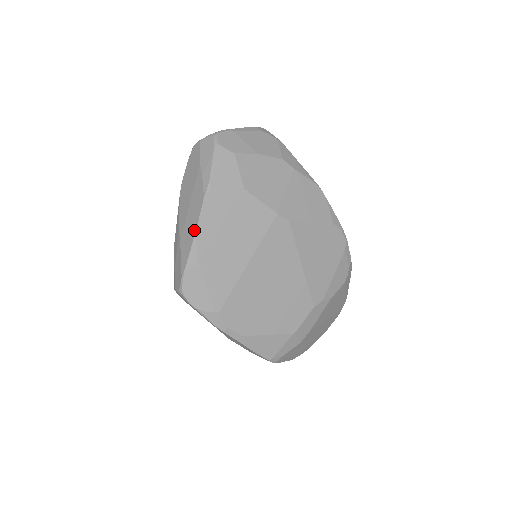
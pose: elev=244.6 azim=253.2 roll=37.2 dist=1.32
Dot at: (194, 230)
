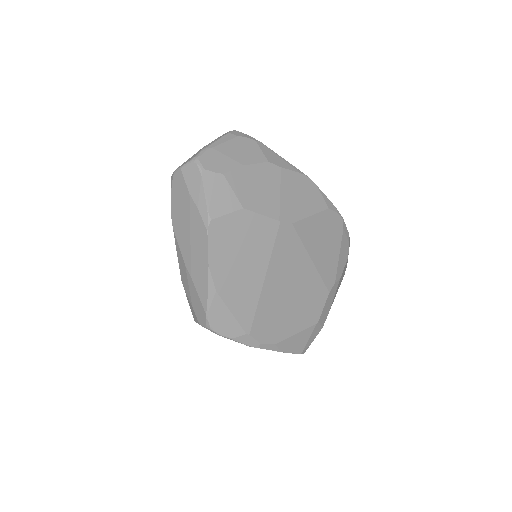
Dot at: (206, 266)
